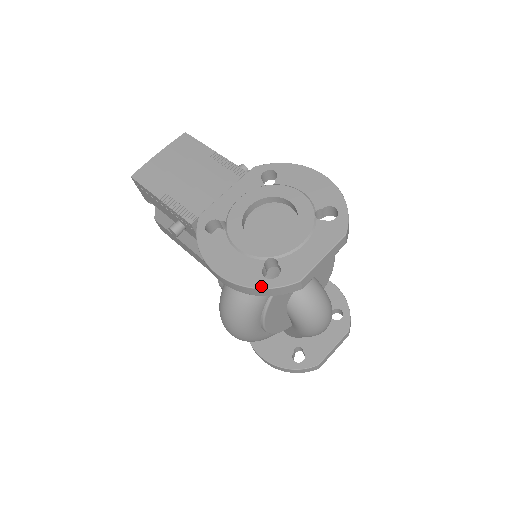
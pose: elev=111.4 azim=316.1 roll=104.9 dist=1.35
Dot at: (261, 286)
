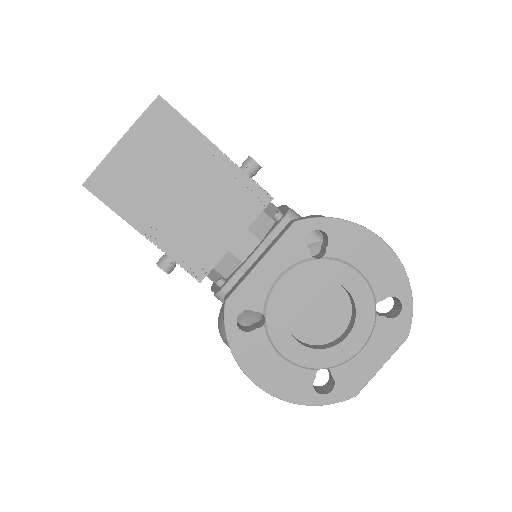
Dot at: (313, 403)
